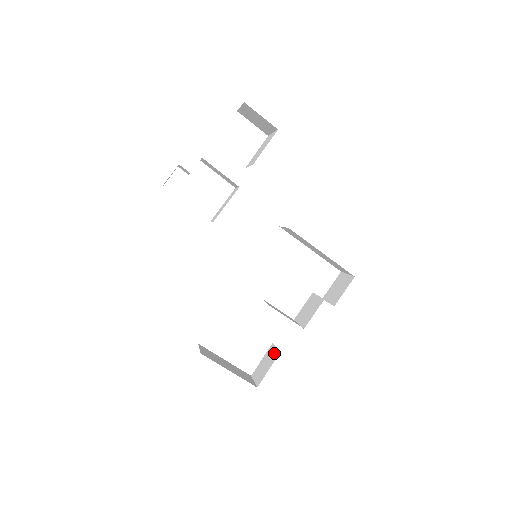
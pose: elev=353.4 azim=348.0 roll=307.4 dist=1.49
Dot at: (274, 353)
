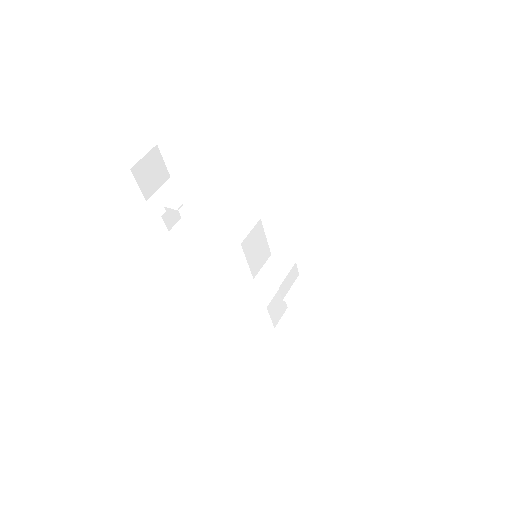
Dot at: occluded
